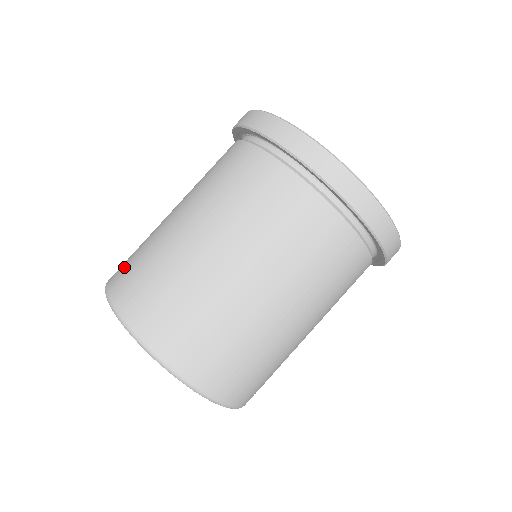
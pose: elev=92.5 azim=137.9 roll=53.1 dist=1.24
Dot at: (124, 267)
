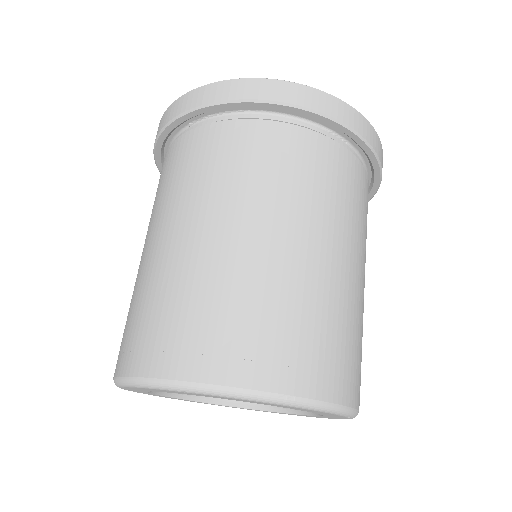
Dot at: (176, 337)
